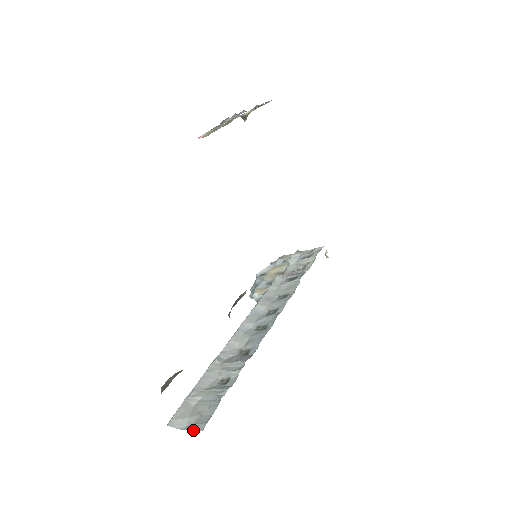
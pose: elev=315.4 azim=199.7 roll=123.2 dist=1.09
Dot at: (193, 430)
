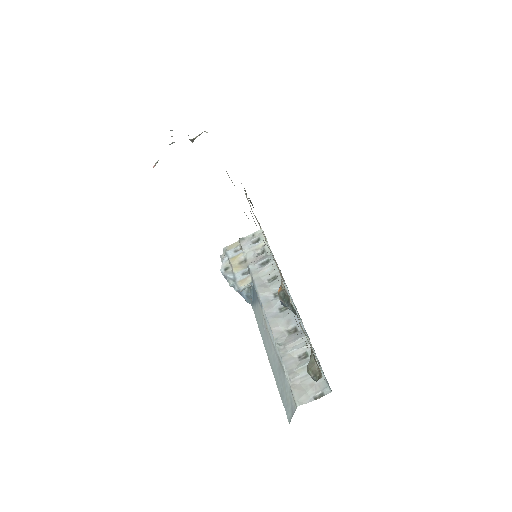
Dot at: occluded
